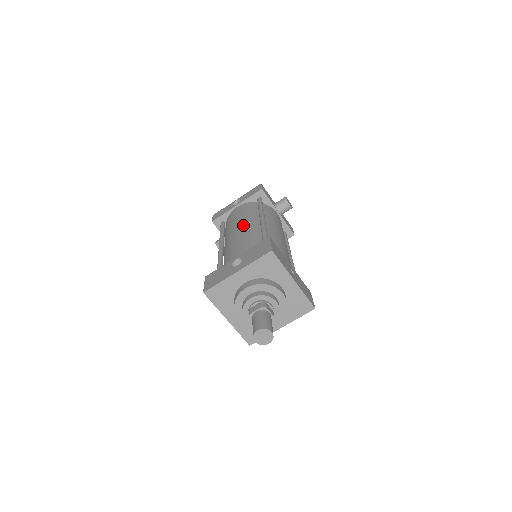
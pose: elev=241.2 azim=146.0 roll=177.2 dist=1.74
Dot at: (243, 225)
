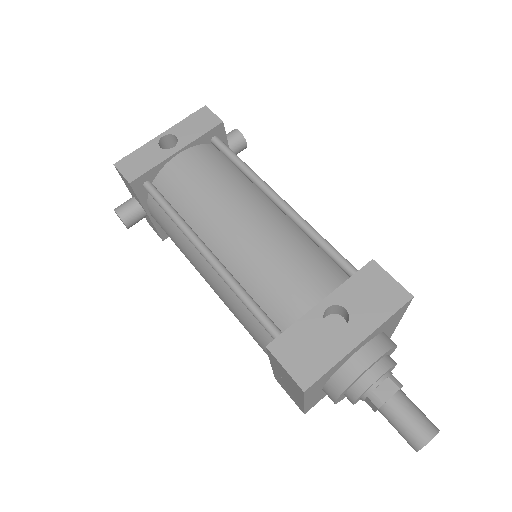
Dot at: (248, 211)
